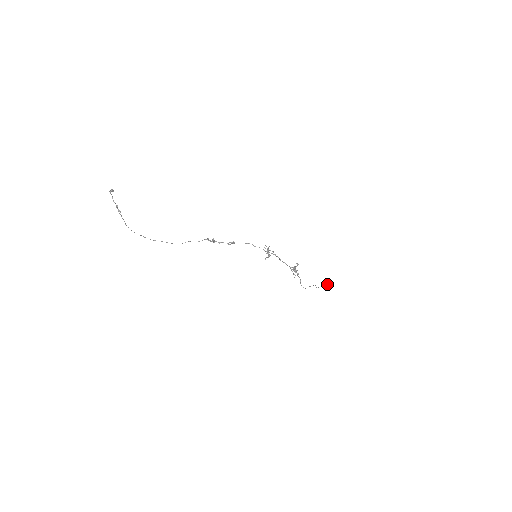
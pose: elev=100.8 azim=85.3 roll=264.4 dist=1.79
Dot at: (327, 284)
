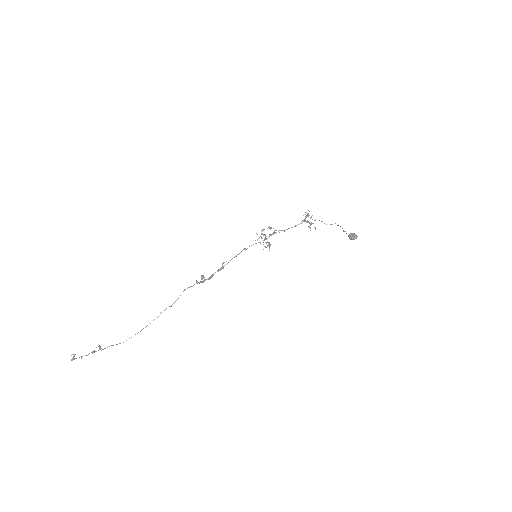
Dot at: (352, 237)
